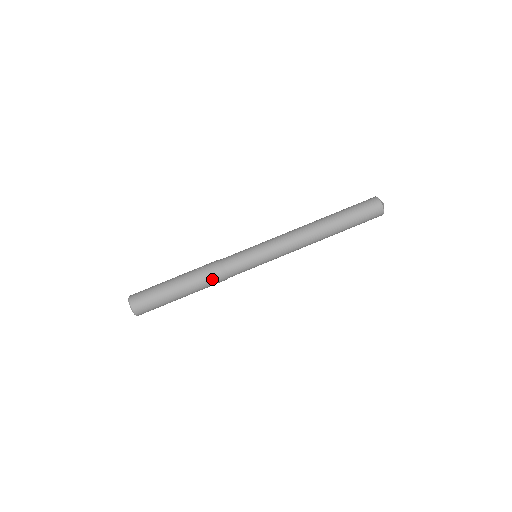
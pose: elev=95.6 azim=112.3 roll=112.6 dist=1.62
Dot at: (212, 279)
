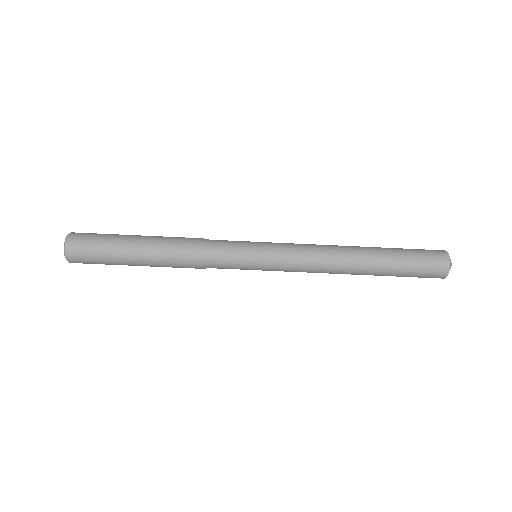
Dot at: (185, 253)
